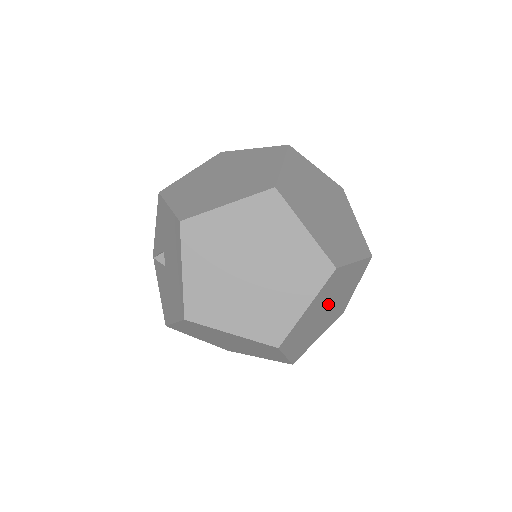
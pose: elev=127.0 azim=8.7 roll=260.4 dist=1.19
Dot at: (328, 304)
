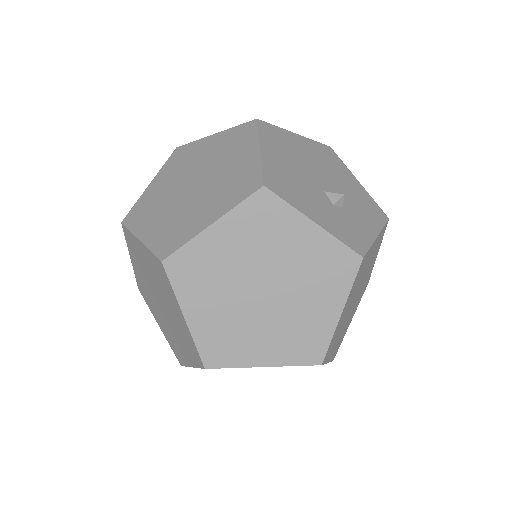
Dot at: (351, 304)
